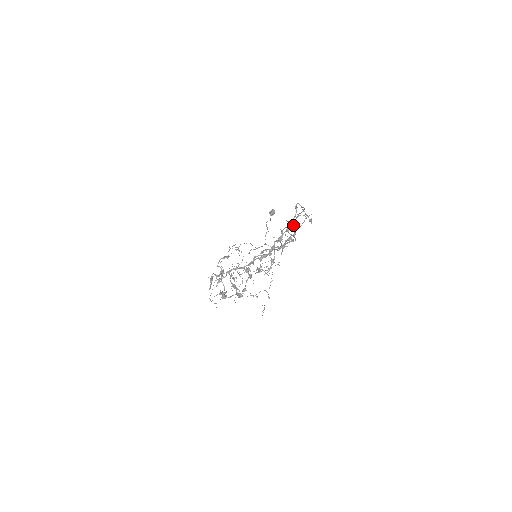
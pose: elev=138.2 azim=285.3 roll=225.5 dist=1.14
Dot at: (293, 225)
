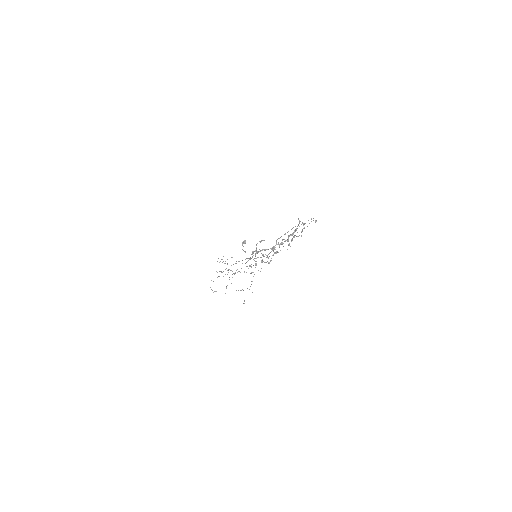
Dot at: occluded
